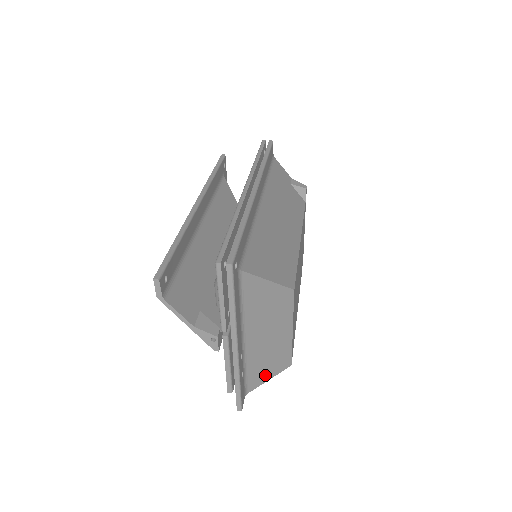
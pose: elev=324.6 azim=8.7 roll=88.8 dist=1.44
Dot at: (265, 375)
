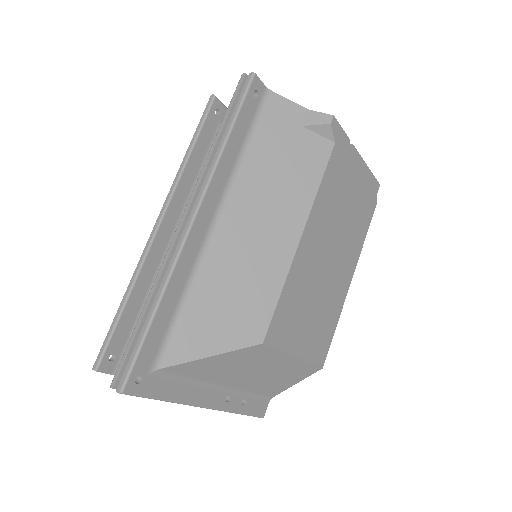
Dot at: (286, 384)
